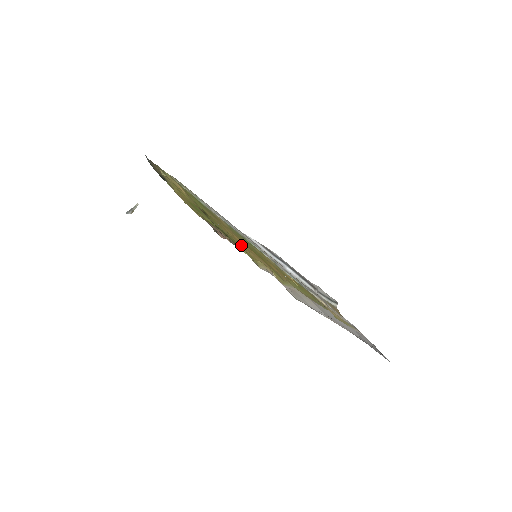
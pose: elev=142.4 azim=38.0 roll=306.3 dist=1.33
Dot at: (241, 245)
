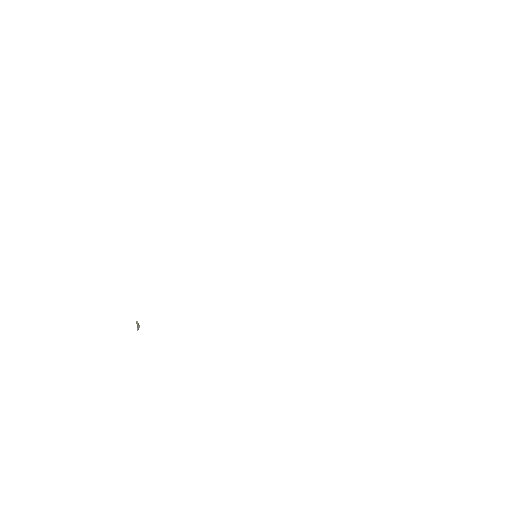
Dot at: occluded
